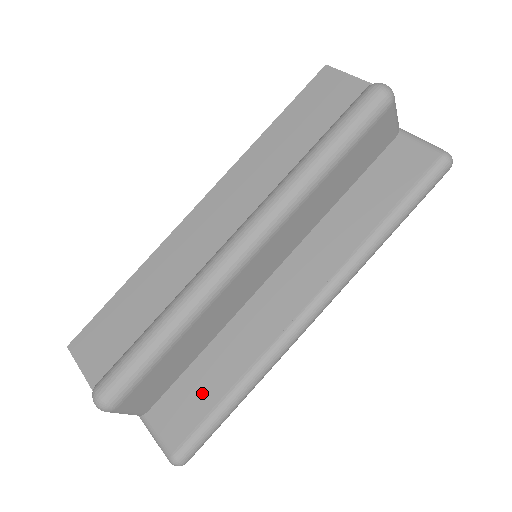
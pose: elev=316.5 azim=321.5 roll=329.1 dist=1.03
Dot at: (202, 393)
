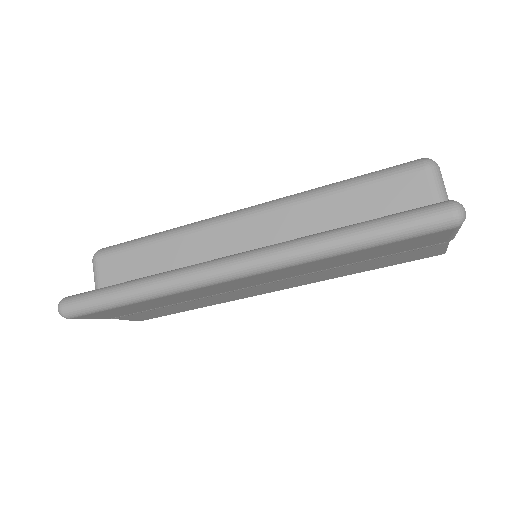
Dot at: occluded
